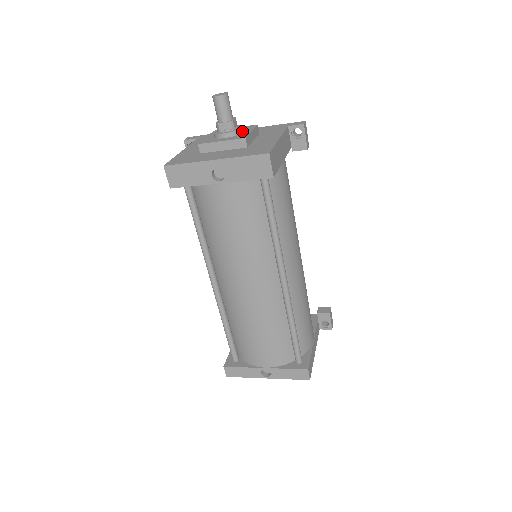
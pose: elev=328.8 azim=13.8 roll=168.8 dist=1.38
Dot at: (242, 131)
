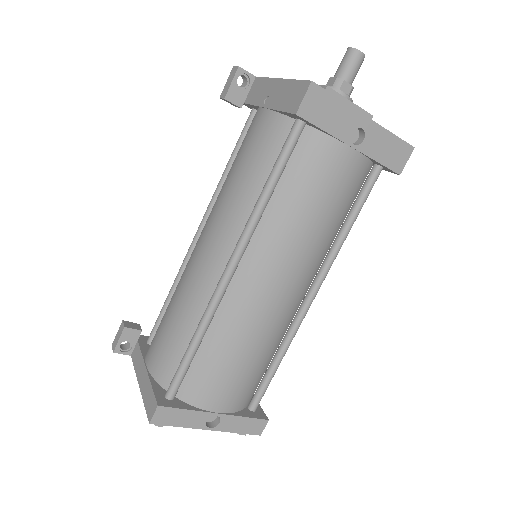
Dot at: occluded
